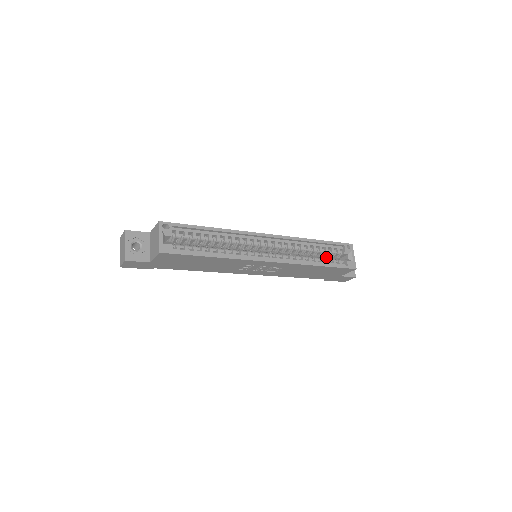
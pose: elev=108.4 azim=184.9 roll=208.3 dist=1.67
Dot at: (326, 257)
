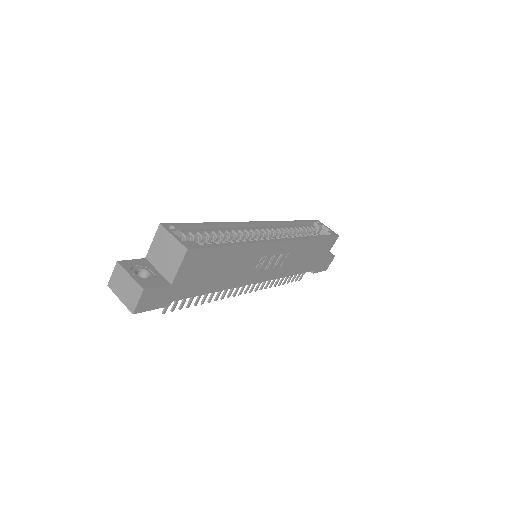
Dot at: occluded
